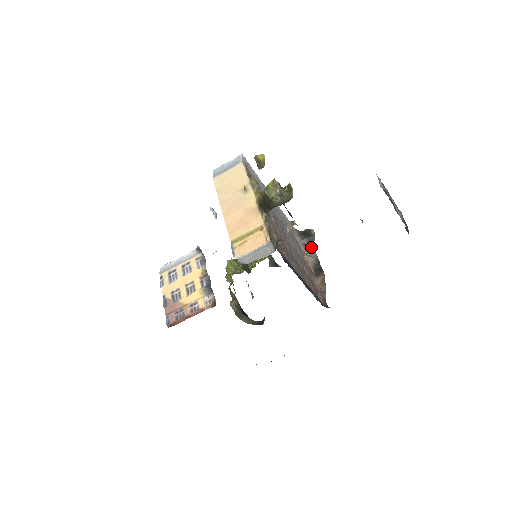
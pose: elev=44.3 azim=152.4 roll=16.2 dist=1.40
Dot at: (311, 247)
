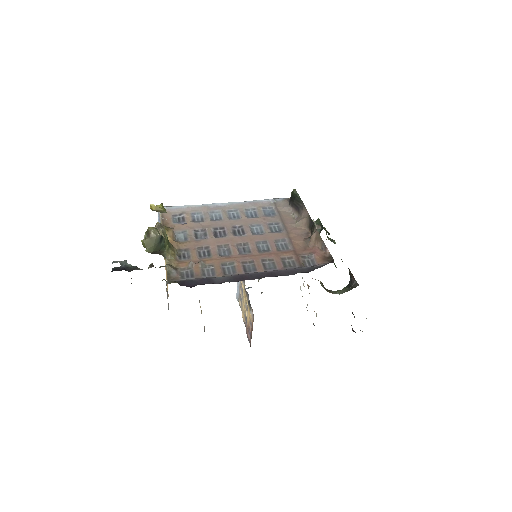
Dot at: (301, 208)
